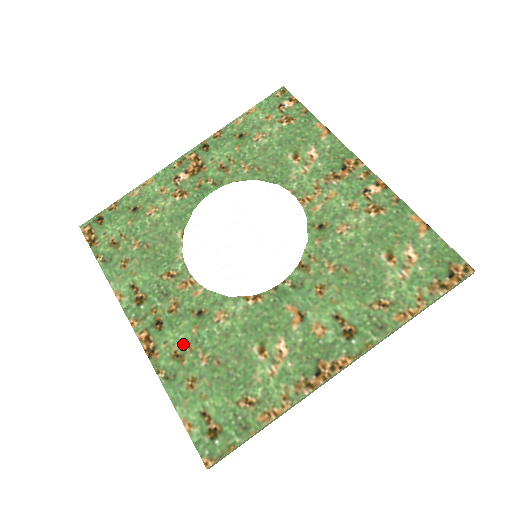
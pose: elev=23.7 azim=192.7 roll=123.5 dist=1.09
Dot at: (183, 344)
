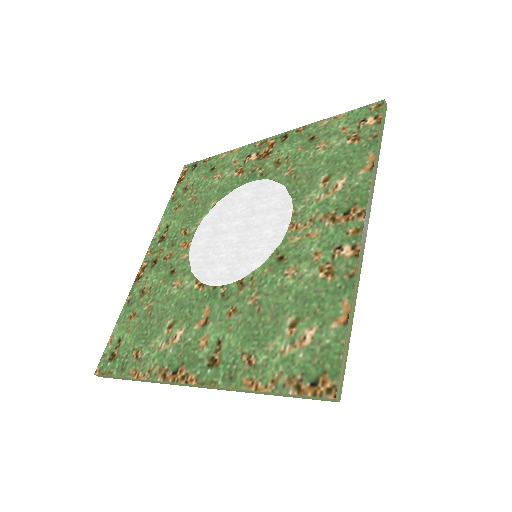
Dot at: (150, 286)
